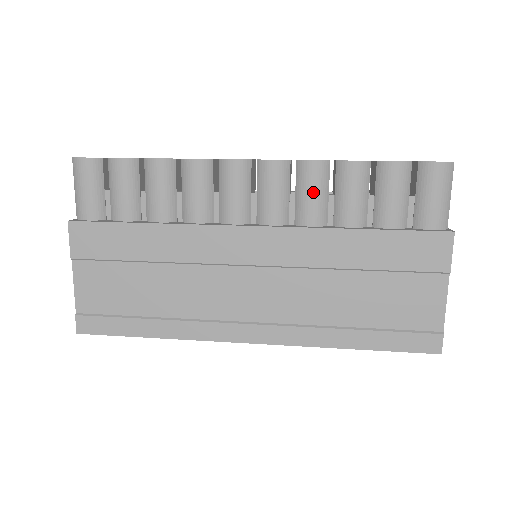
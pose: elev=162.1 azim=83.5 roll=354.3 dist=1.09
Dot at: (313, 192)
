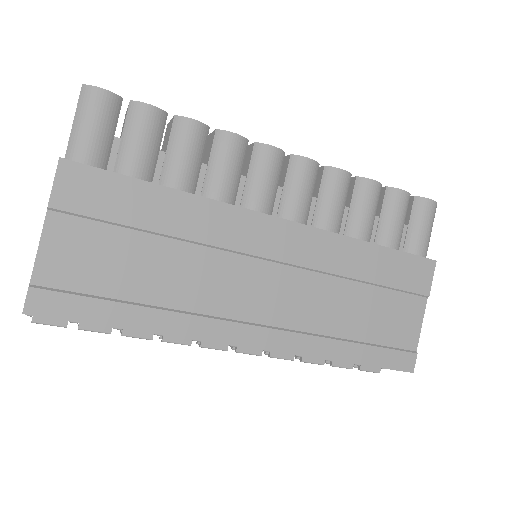
Dot at: (337, 199)
